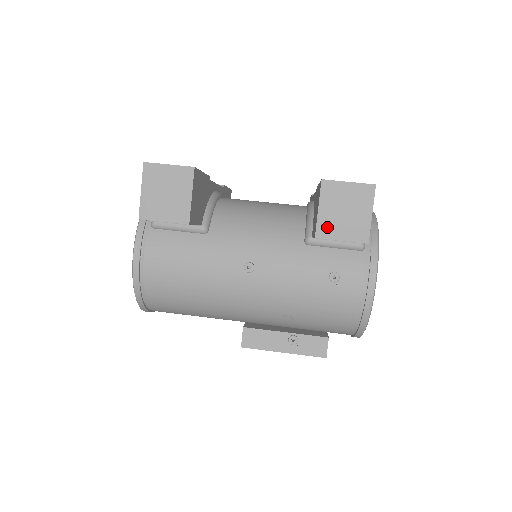
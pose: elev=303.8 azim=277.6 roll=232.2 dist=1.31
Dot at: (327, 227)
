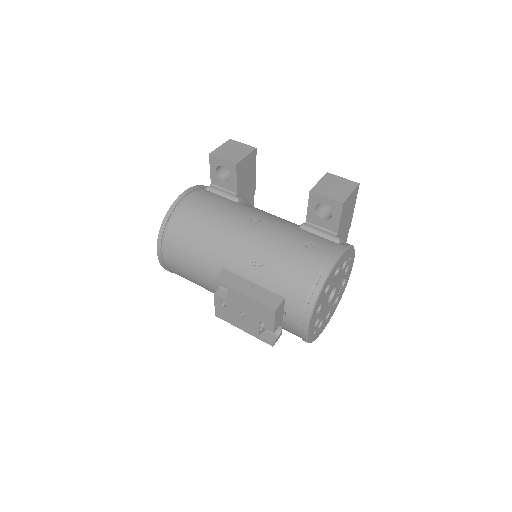
Dot at: (320, 189)
